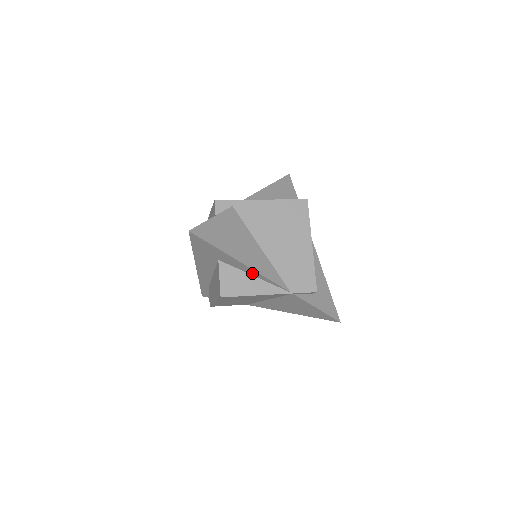
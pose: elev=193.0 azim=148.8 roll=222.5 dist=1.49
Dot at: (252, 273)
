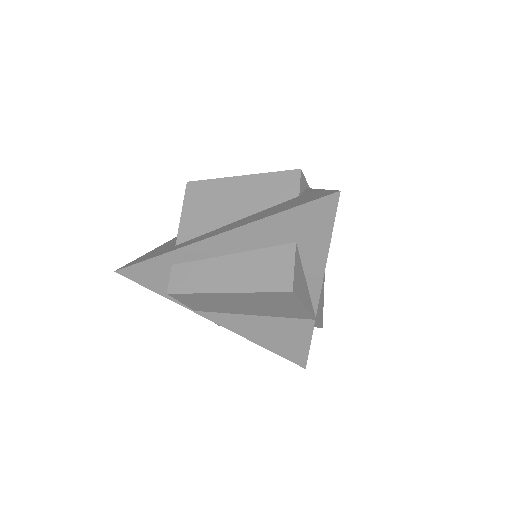
Dot at: (312, 278)
